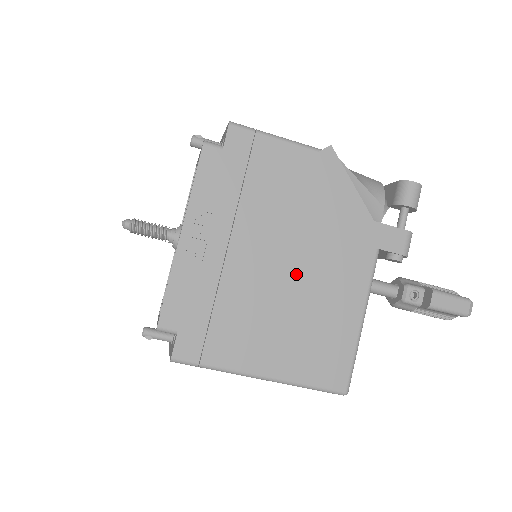
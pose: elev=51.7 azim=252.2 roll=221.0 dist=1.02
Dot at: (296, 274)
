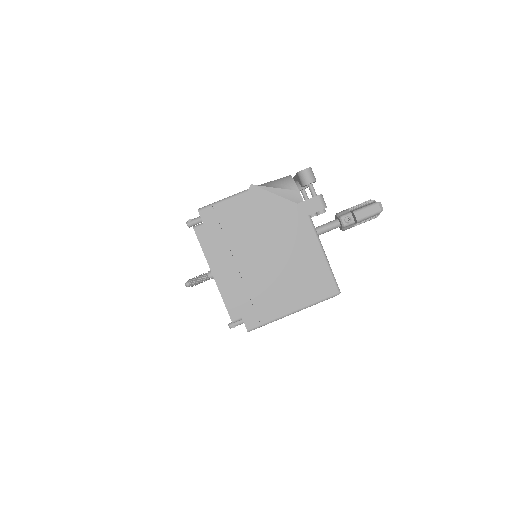
Dot at: (277, 256)
